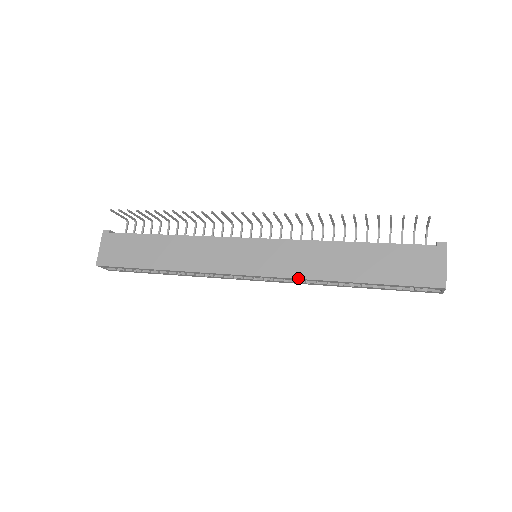
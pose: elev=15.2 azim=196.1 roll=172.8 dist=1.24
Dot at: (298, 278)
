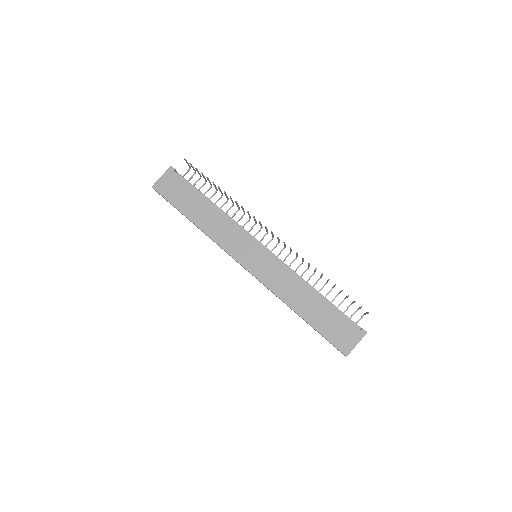
Dot at: (271, 290)
